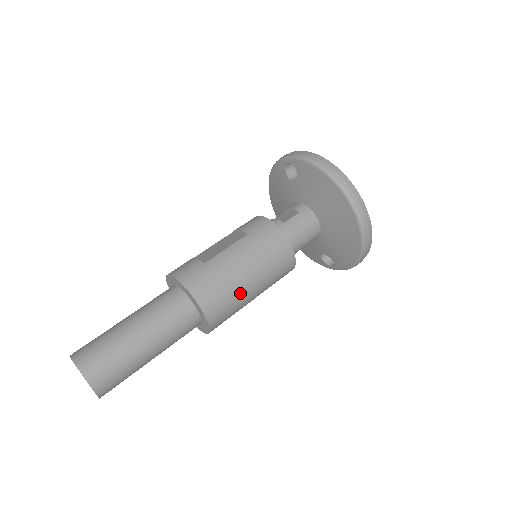
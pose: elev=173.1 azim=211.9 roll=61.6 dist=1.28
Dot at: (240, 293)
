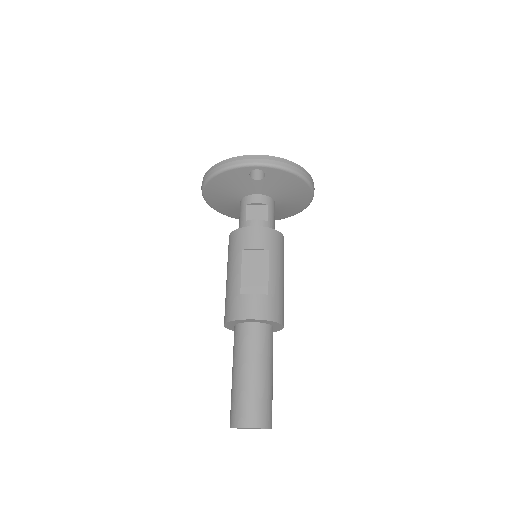
Dot at: occluded
